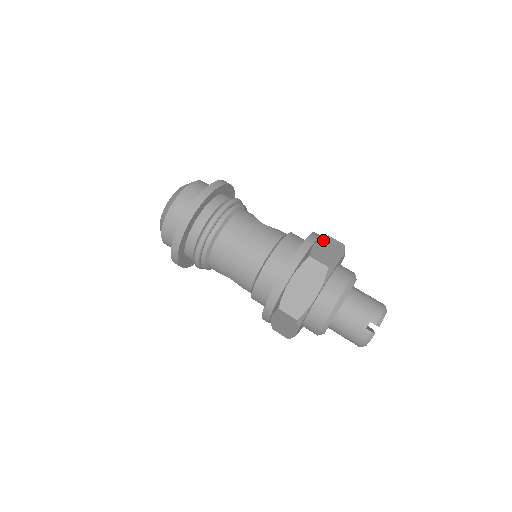
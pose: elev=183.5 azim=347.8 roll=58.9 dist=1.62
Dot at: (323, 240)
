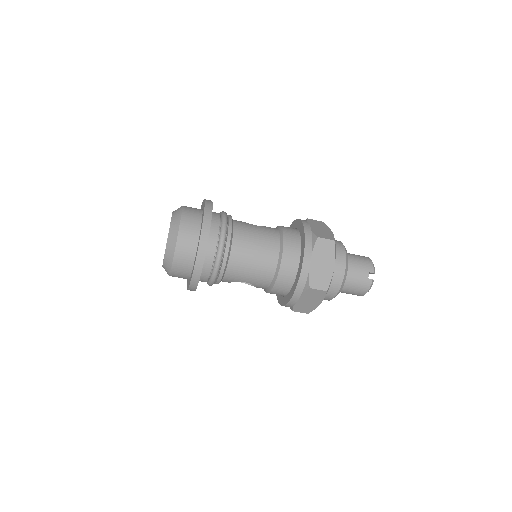
Dot at: (309, 223)
